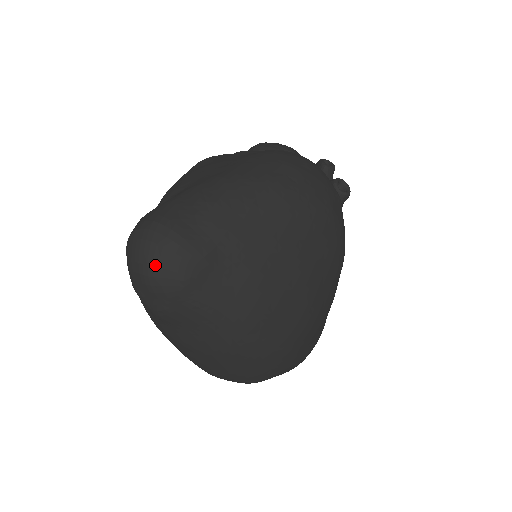
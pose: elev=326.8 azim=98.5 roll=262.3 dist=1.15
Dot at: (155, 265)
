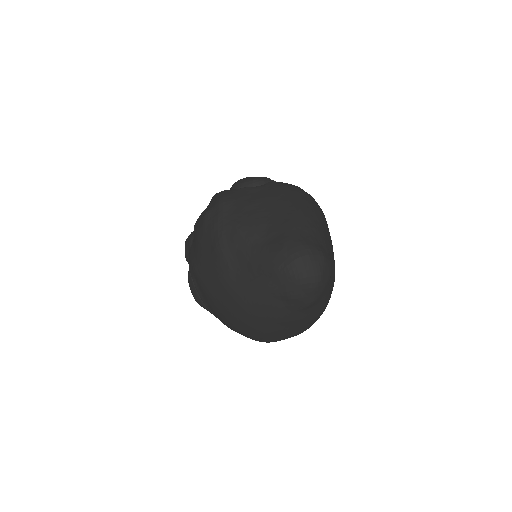
Dot at: (322, 274)
